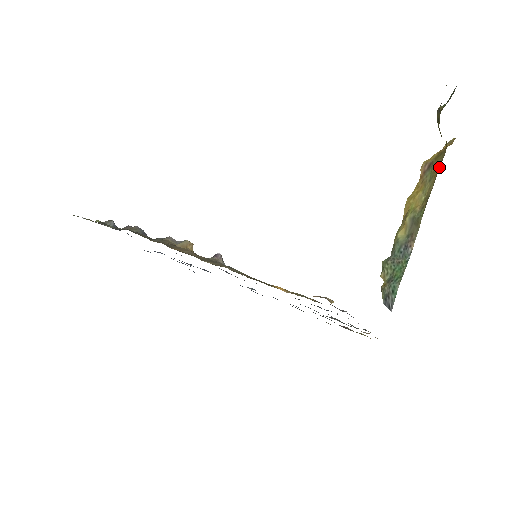
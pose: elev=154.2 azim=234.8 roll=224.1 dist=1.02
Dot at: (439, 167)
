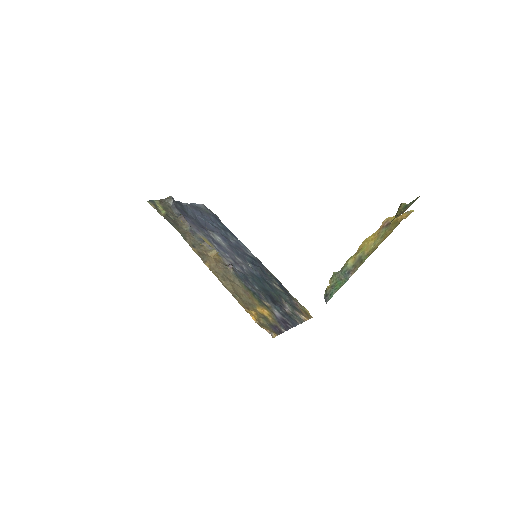
Dot at: (389, 234)
